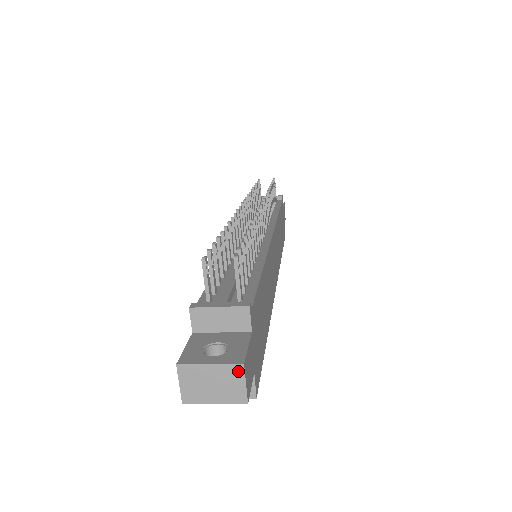
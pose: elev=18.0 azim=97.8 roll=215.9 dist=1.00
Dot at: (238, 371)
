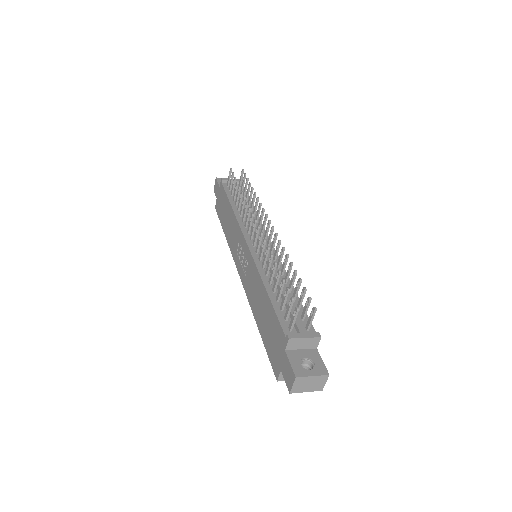
Dot at: (325, 378)
